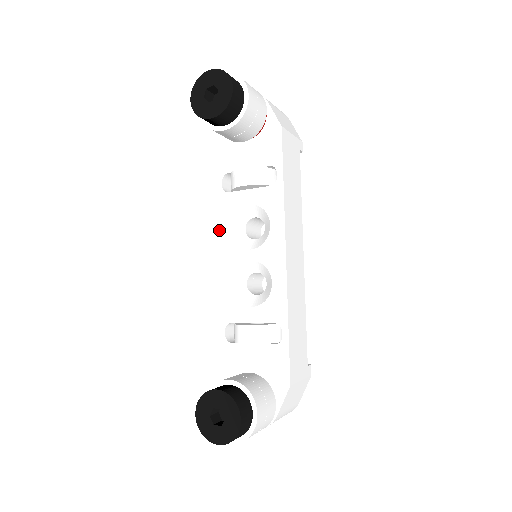
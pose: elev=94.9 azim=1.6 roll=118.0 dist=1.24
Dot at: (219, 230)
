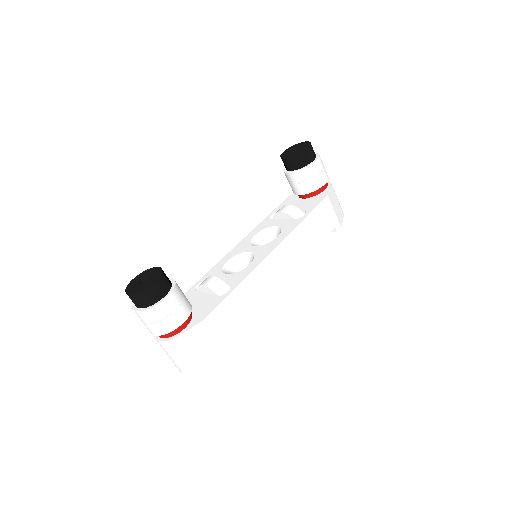
Dot at: (248, 235)
